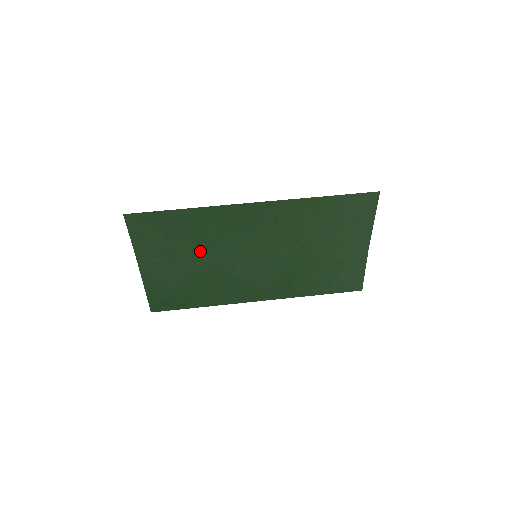
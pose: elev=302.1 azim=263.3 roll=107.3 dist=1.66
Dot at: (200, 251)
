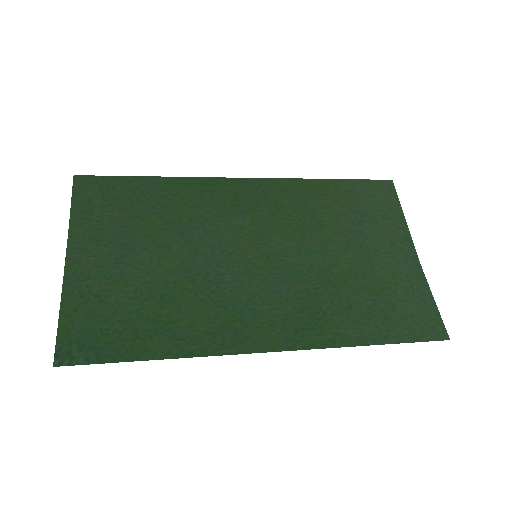
Dot at: (170, 242)
